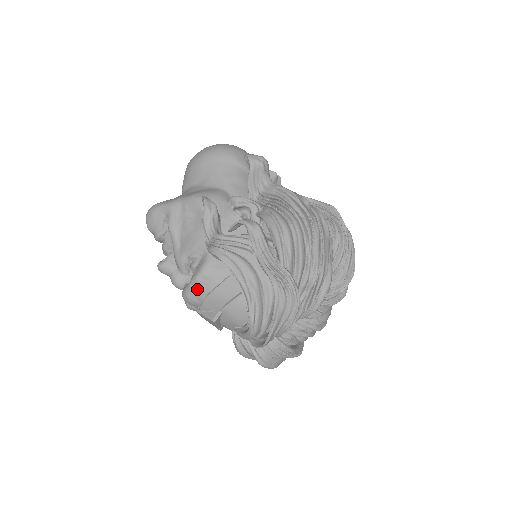
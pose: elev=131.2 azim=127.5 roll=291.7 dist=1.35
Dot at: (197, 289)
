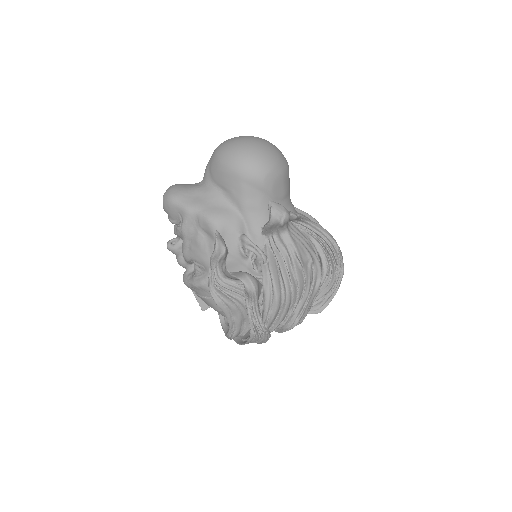
Dot at: (195, 289)
